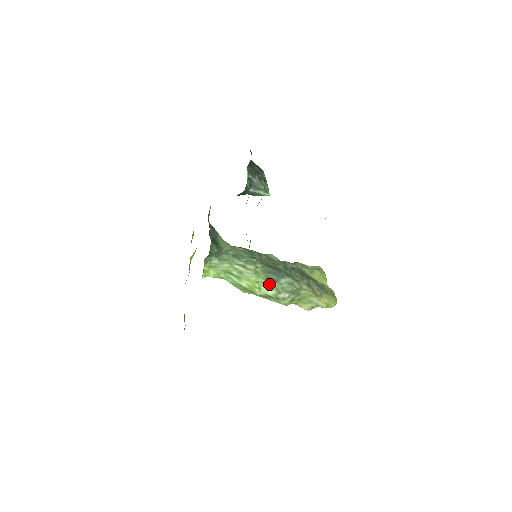
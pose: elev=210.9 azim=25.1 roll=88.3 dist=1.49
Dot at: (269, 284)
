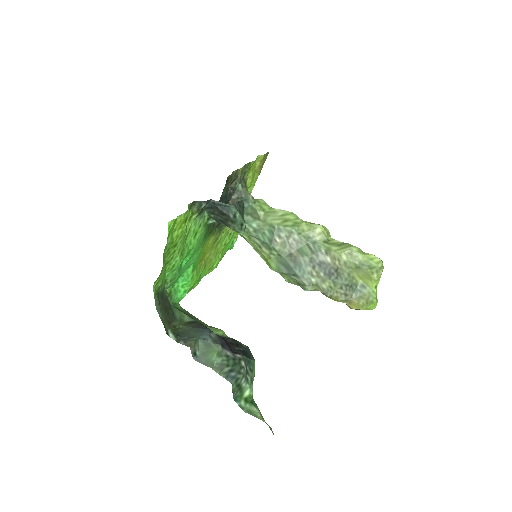
Dot at: (281, 273)
